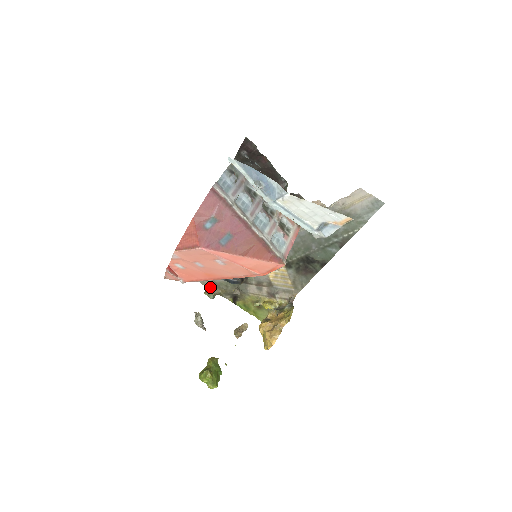
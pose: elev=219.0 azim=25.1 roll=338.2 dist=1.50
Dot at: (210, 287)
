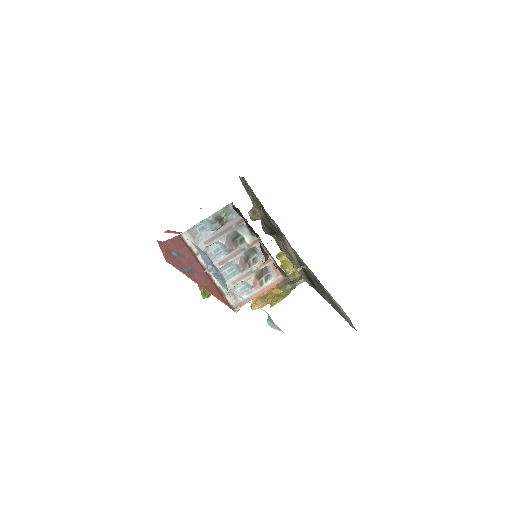
Dot at: (256, 210)
